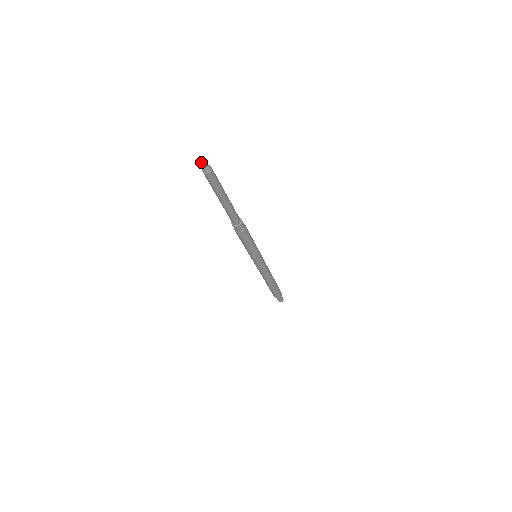
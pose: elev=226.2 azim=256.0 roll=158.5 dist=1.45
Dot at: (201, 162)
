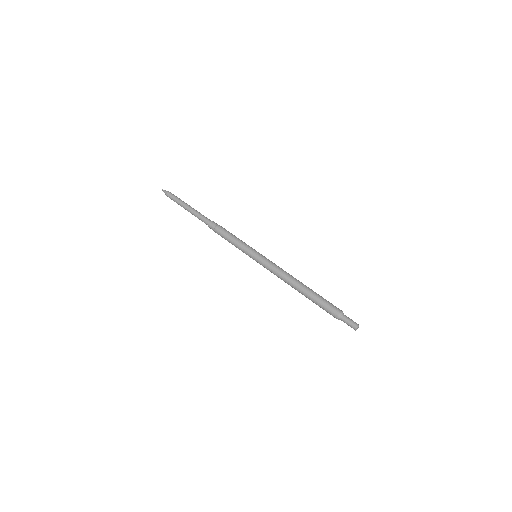
Dot at: (163, 191)
